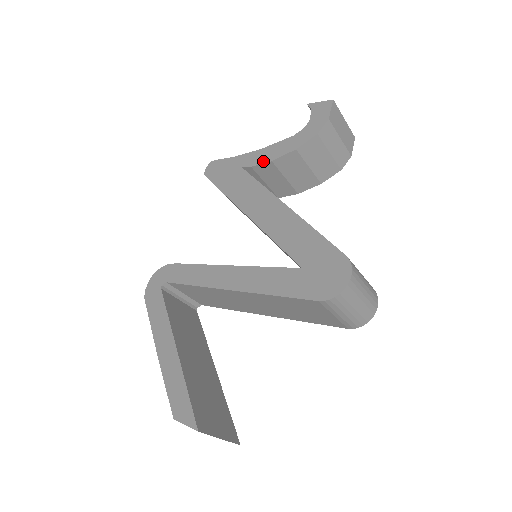
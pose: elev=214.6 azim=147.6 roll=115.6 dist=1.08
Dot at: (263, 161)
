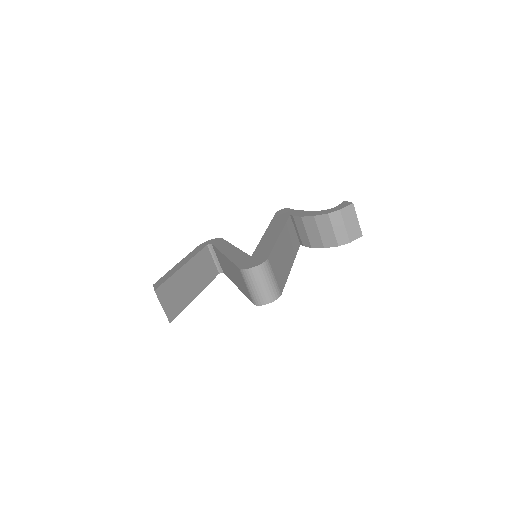
Dot at: (299, 215)
